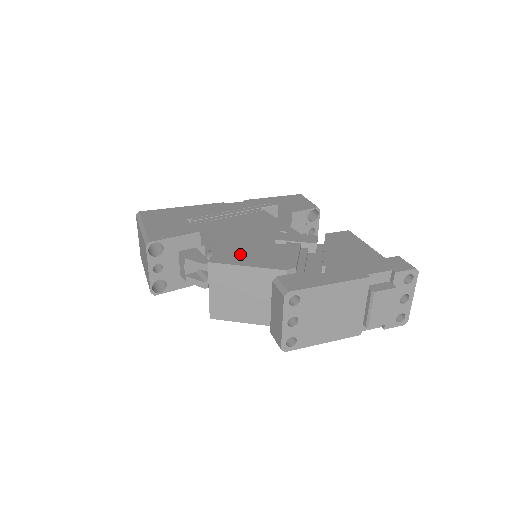
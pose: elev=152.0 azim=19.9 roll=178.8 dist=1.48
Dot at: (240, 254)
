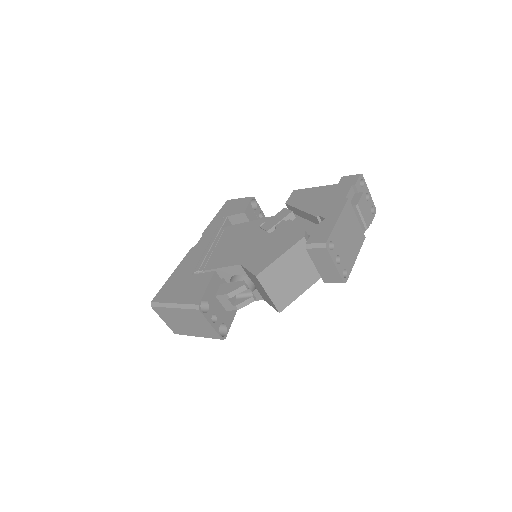
Dot at: (264, 256)
